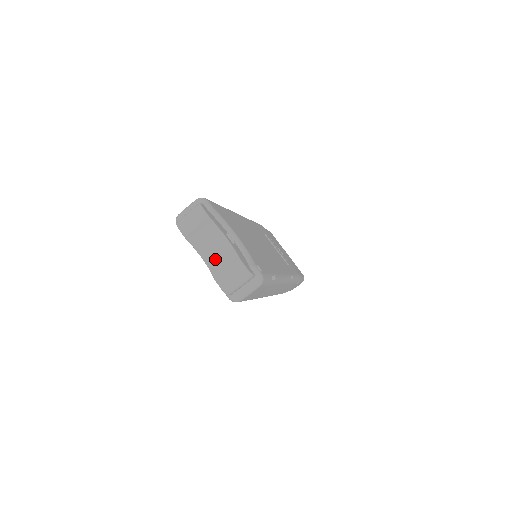
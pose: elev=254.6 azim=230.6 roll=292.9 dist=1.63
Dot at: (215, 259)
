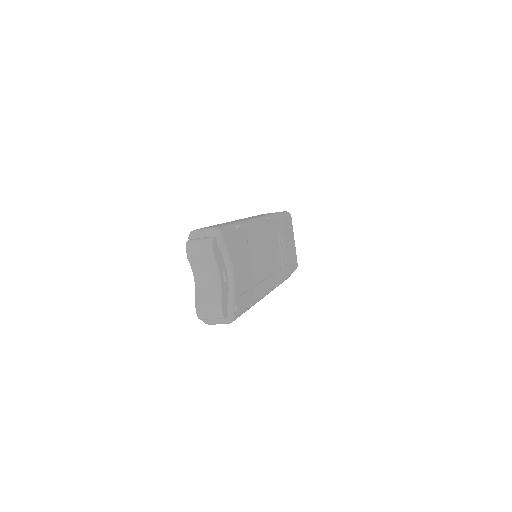
Dot at: (203, 288)
